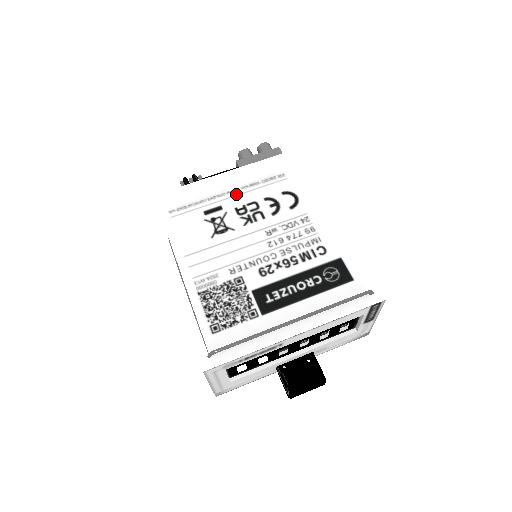
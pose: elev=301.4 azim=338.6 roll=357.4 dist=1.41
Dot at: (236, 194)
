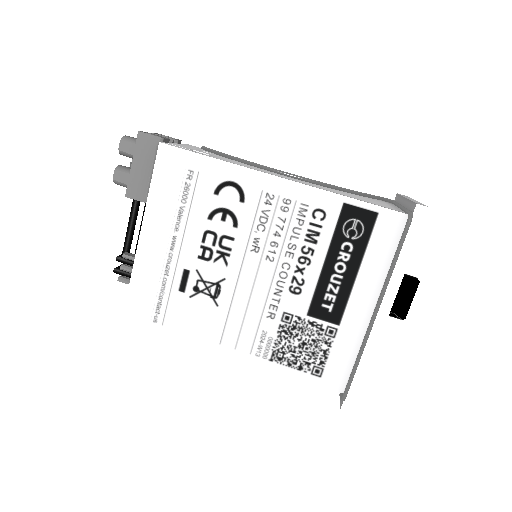
Dot at: (180, 243)
